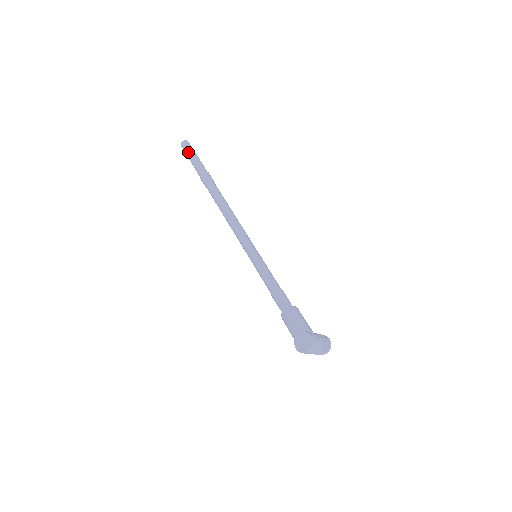
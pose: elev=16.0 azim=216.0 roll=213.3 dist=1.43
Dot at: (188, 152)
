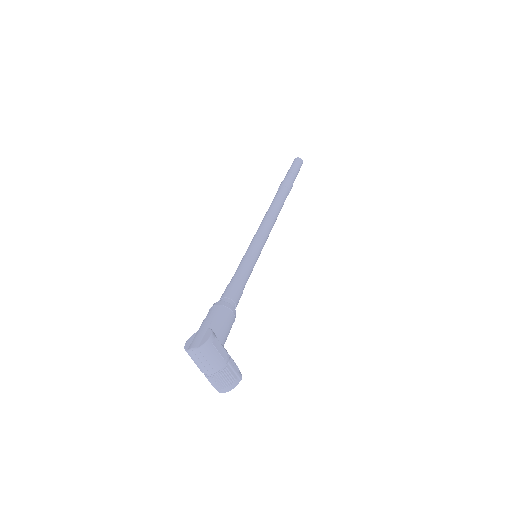
Dot at: (292, 164)
